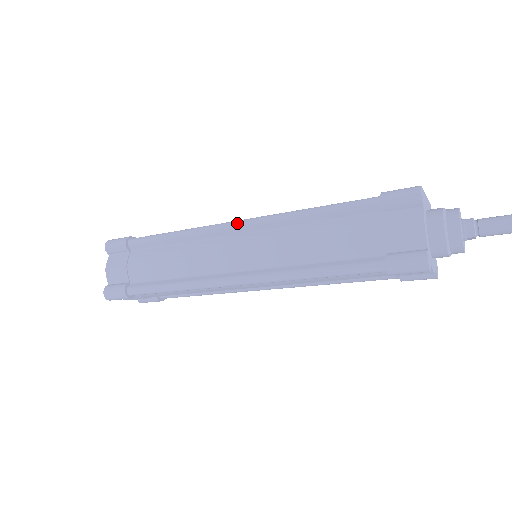
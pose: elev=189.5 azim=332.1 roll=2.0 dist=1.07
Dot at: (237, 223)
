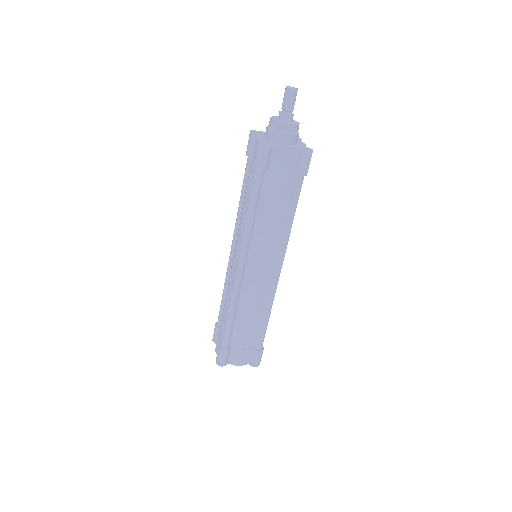
Dot at: (231, 247)
